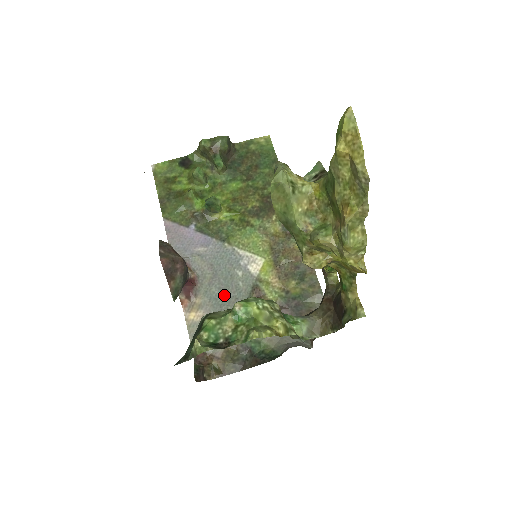
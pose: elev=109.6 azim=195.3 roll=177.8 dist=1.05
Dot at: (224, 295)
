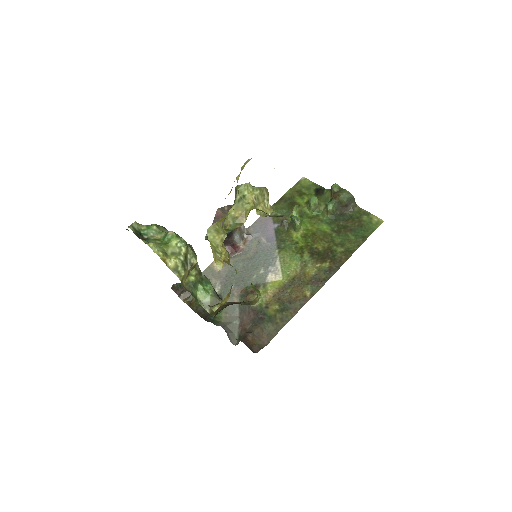
Dot at: (241, 272)
